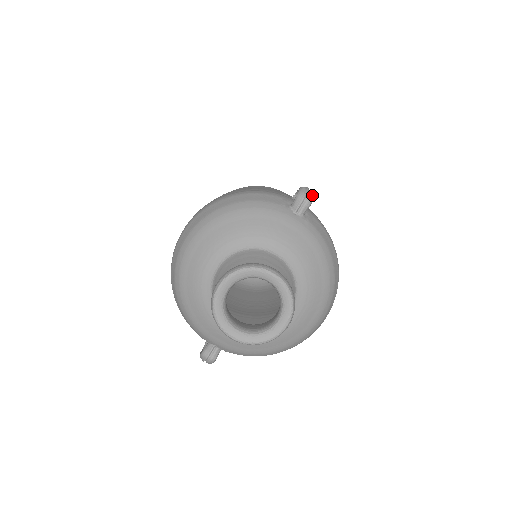
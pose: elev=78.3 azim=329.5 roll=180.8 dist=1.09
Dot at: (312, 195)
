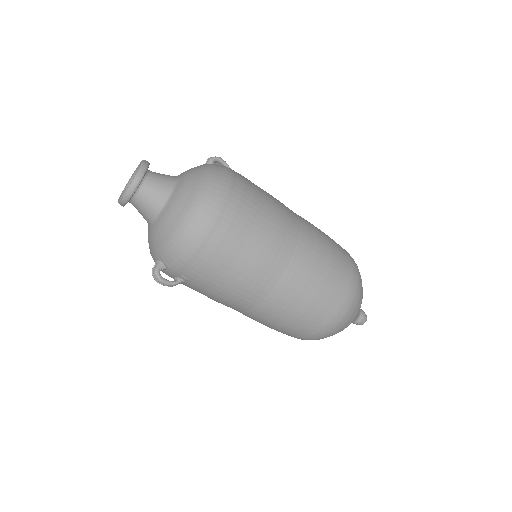
Dot at: (215, 157)
